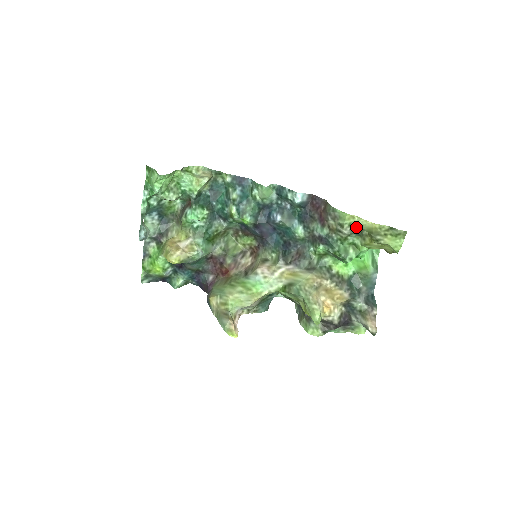
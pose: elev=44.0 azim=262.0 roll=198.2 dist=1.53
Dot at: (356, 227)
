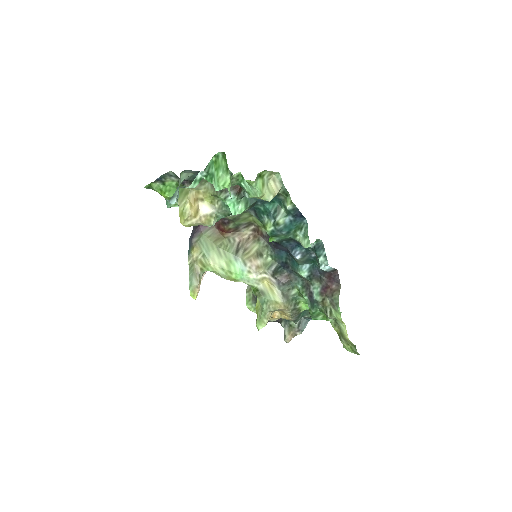
Dot at: (338, 323)
